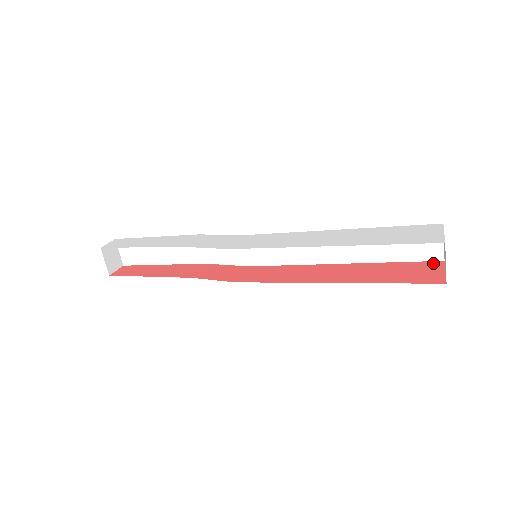
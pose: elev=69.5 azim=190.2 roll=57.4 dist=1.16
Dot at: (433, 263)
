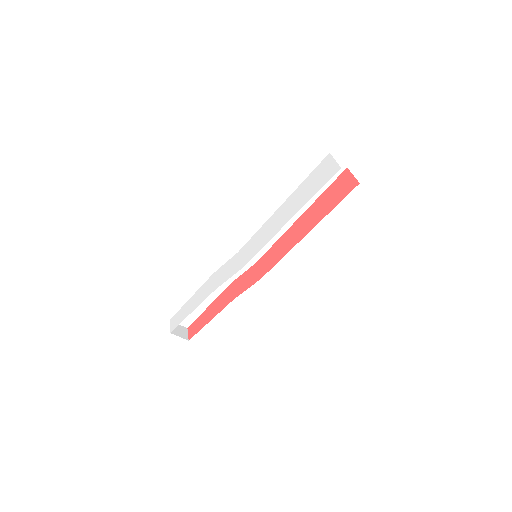
Dot at: (343, 174)
